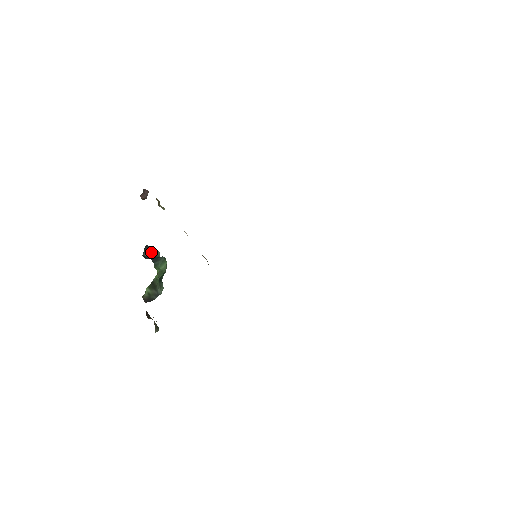
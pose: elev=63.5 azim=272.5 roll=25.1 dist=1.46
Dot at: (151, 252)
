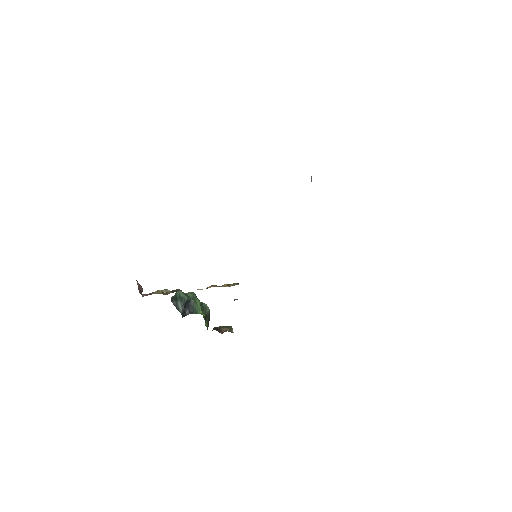
Dot at: (180, 302)
